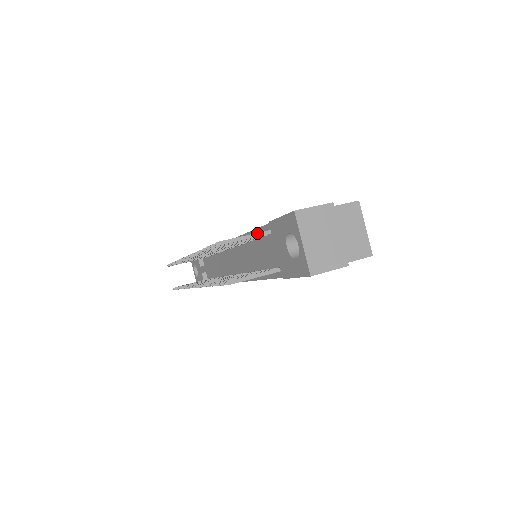
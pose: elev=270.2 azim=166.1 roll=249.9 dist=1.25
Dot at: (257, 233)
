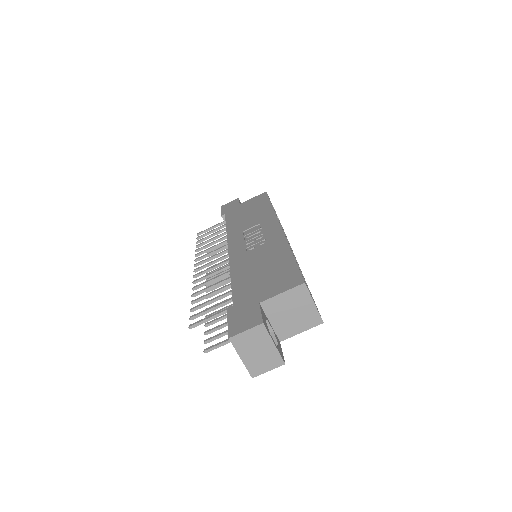
Dot at: (221, 312)
